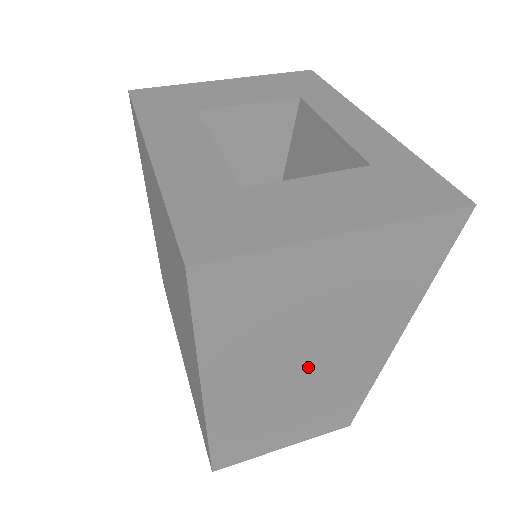
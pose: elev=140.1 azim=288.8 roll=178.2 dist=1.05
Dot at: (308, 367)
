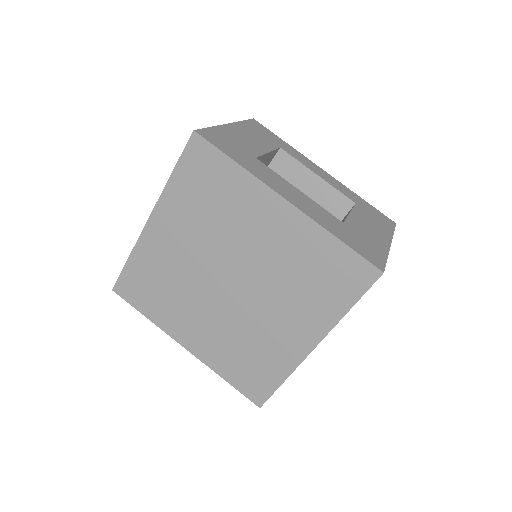
Dot at: occluded
